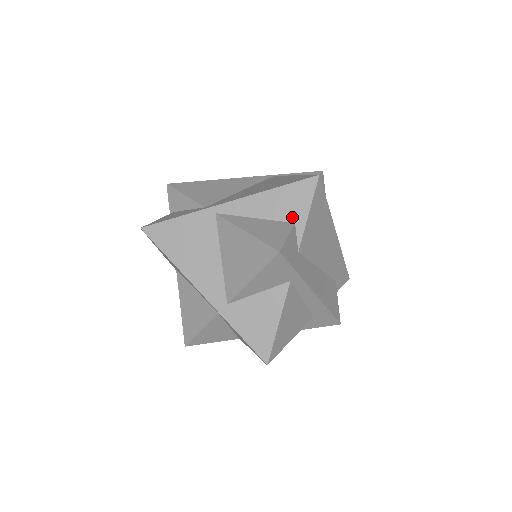
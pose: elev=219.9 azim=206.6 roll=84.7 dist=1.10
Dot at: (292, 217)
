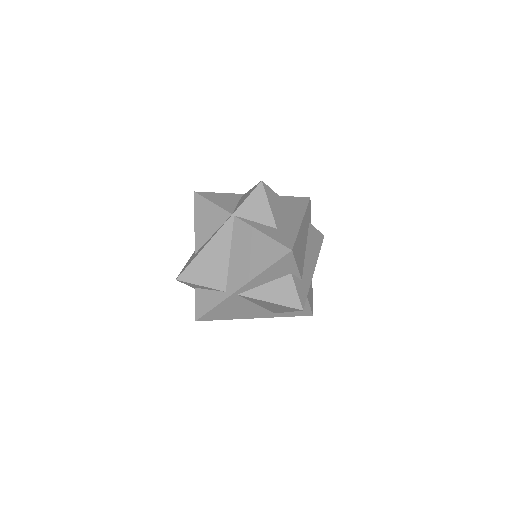
Dot at: (288, 272)
